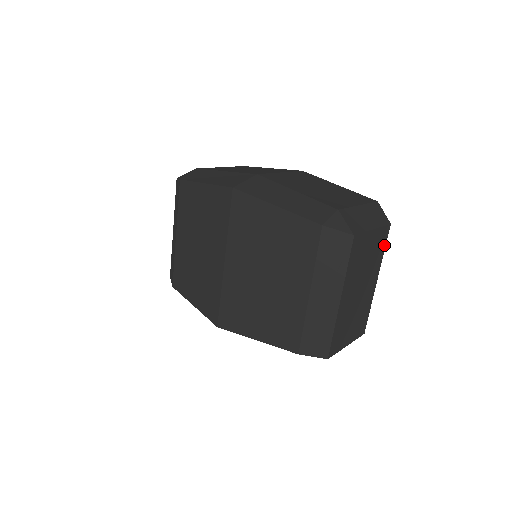
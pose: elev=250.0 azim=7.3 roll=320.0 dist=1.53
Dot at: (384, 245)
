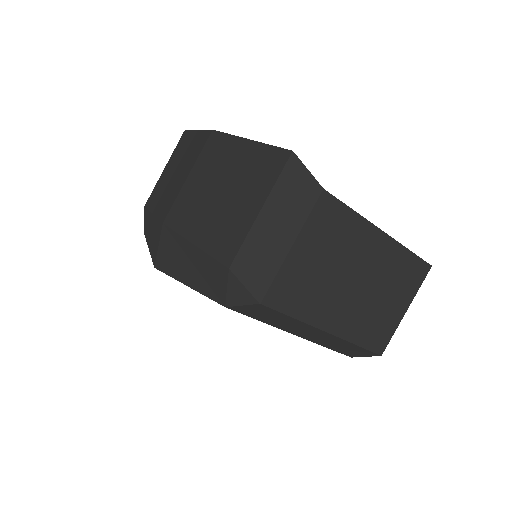
Dot at: (343, 210)
